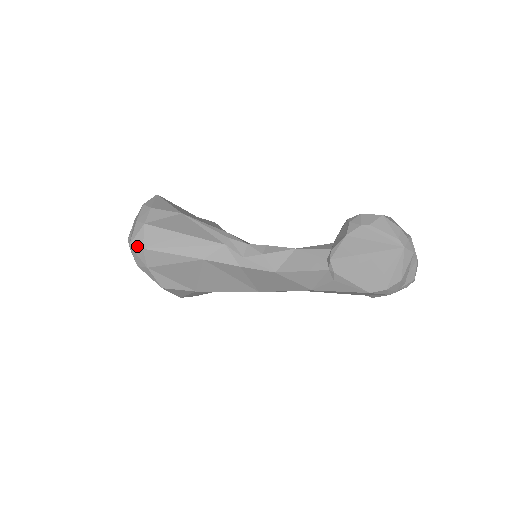
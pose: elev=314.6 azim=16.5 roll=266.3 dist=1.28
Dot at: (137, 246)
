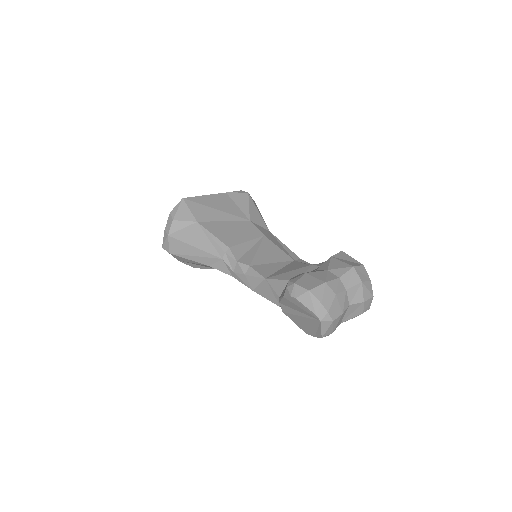
Dot at: (166, 250)
